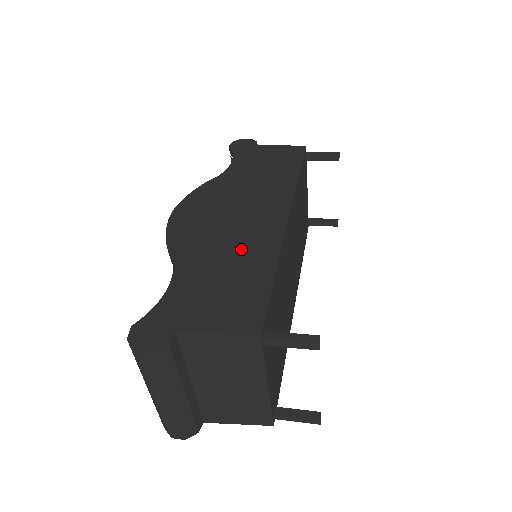
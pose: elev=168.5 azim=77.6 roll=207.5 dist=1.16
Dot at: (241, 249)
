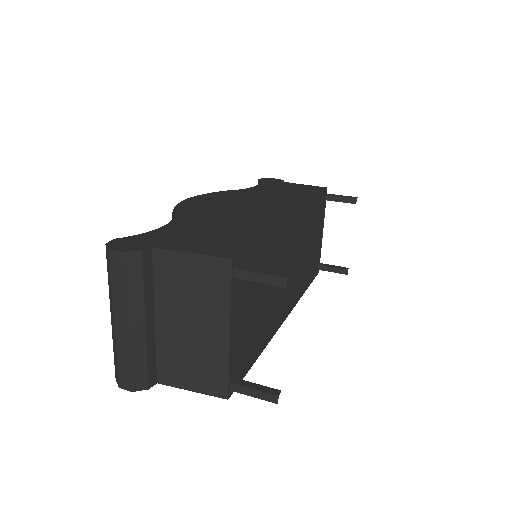
Dot at: (239, 220)
